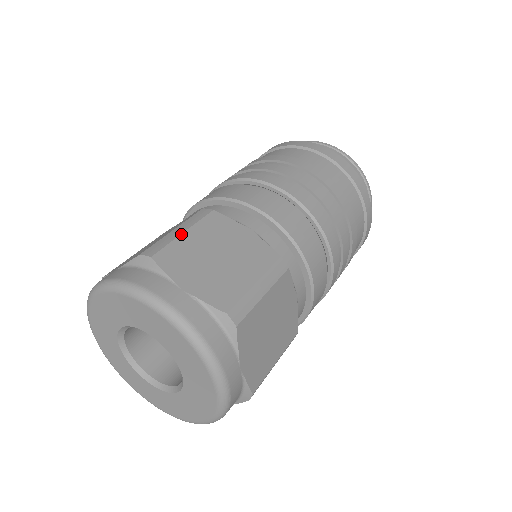
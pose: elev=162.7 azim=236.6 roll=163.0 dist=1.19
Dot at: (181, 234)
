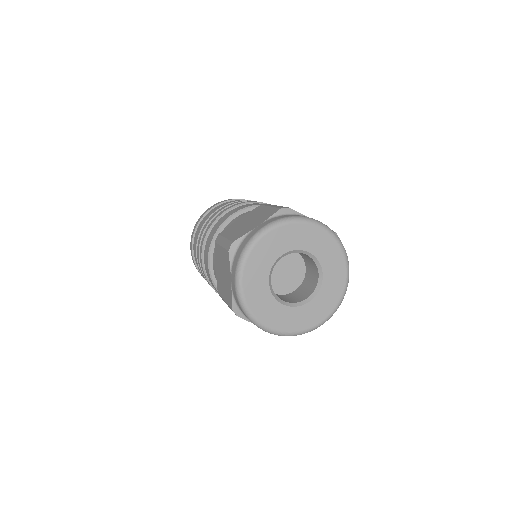
Dot at: occluded
